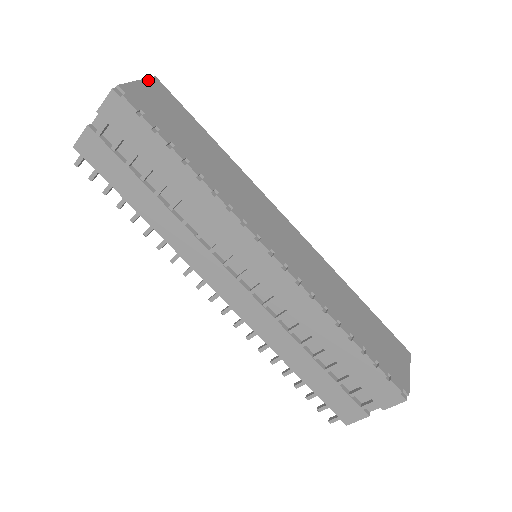
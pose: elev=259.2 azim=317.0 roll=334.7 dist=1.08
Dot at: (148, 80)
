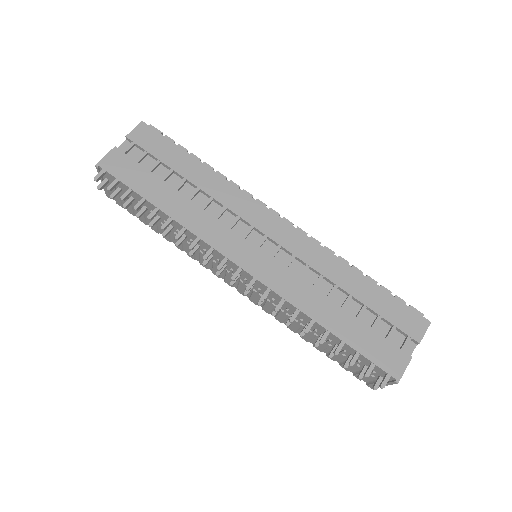
Dot at: occluded
